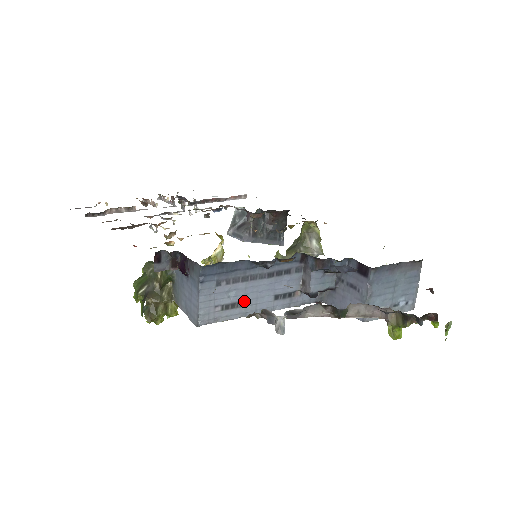
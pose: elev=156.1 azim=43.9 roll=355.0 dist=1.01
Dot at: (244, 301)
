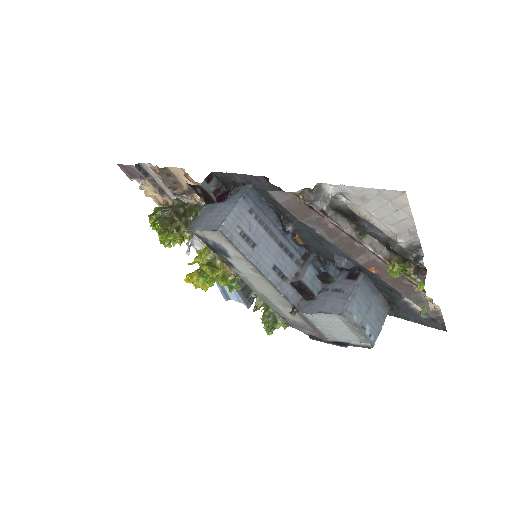
Dot at: (256, 245)
